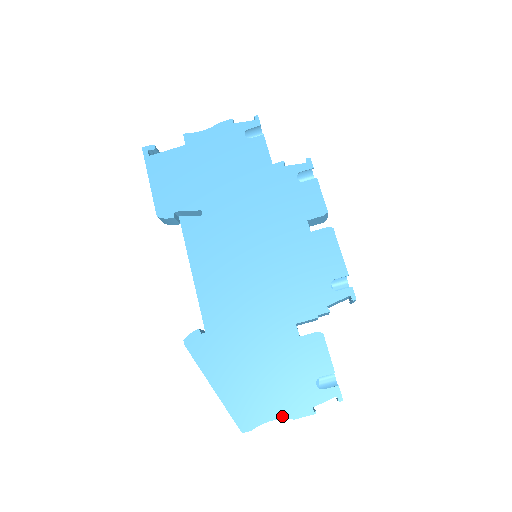
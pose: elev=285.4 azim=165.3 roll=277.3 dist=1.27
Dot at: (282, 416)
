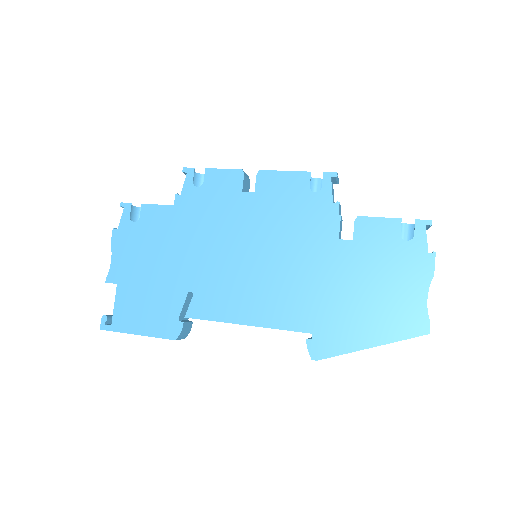
Dot at: (426, 286)
